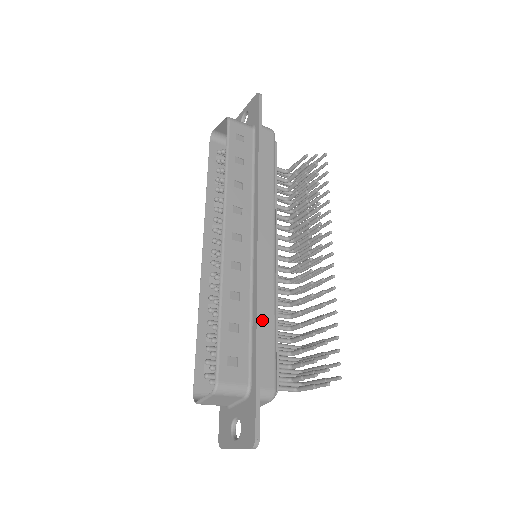
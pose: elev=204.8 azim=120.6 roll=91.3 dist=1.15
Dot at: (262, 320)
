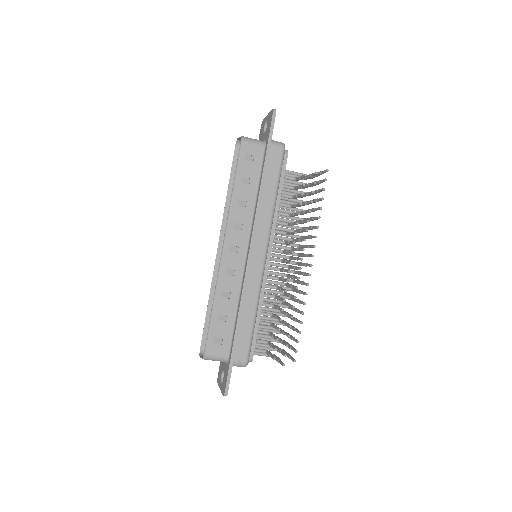
Dot at: (244, 314)
